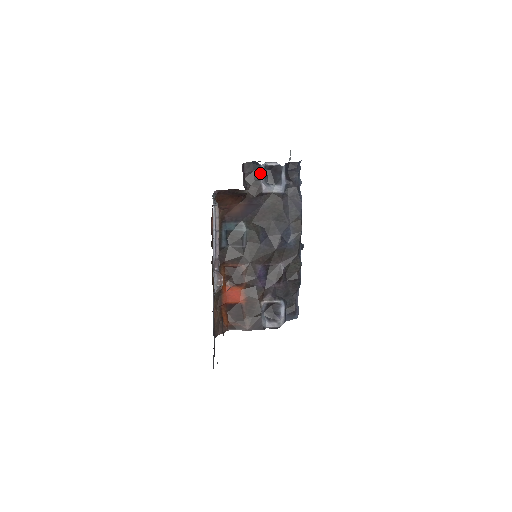
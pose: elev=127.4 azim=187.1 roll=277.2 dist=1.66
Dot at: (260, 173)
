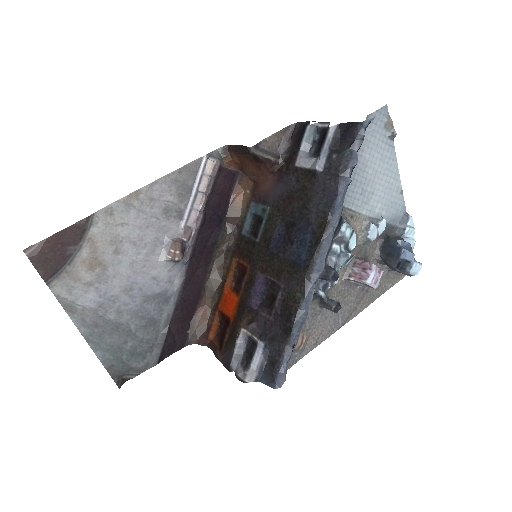
Dot at: (303, 136)
